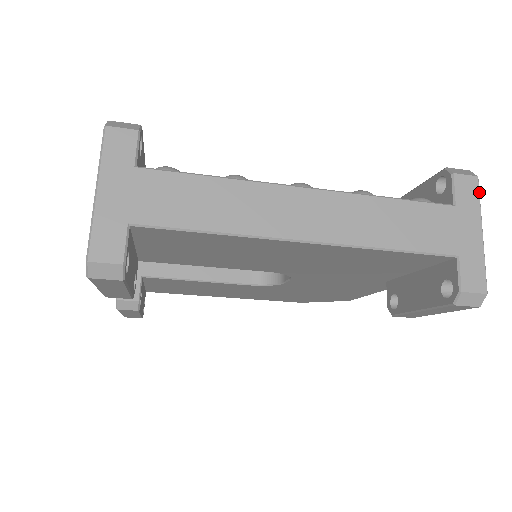
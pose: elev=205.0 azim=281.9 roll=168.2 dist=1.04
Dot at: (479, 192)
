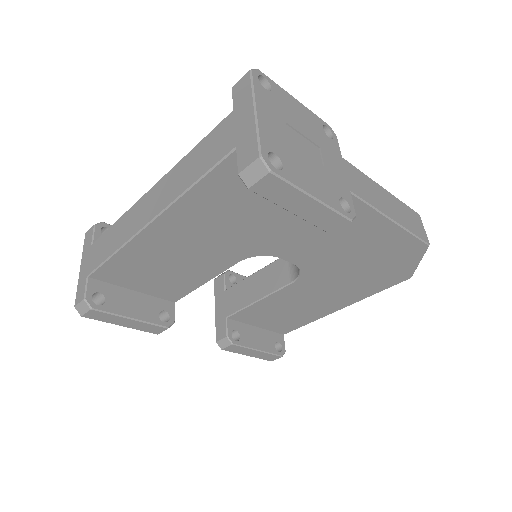
Dot at: (252, 80)
